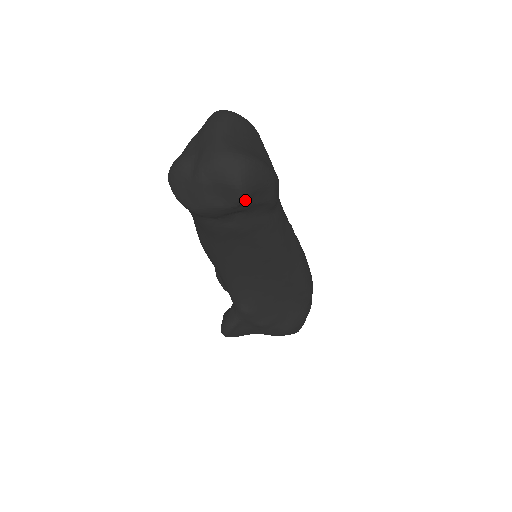
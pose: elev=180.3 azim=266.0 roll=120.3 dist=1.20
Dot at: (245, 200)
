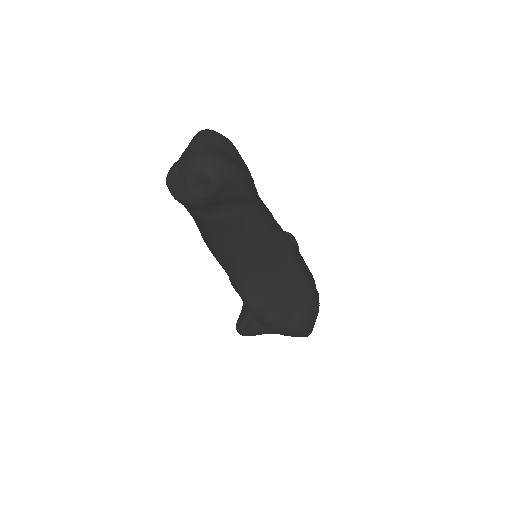
Dot at: (219, 189)
